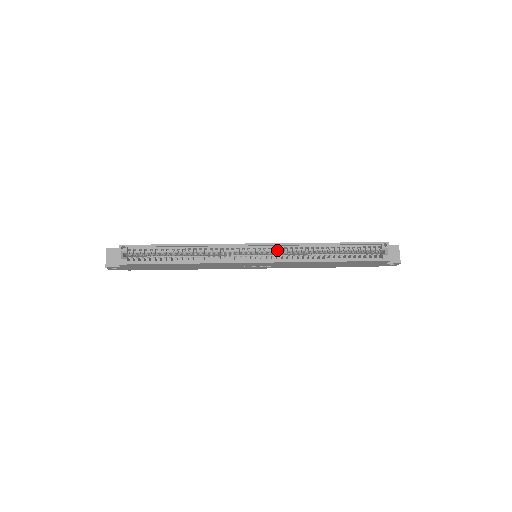
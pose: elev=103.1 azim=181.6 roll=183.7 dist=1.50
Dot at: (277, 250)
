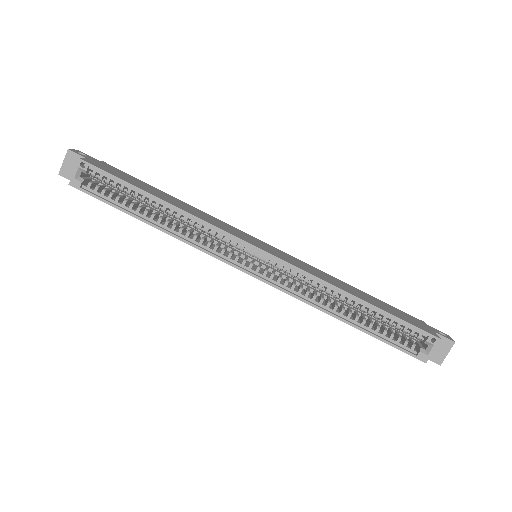
Dot at: (283, 270)
